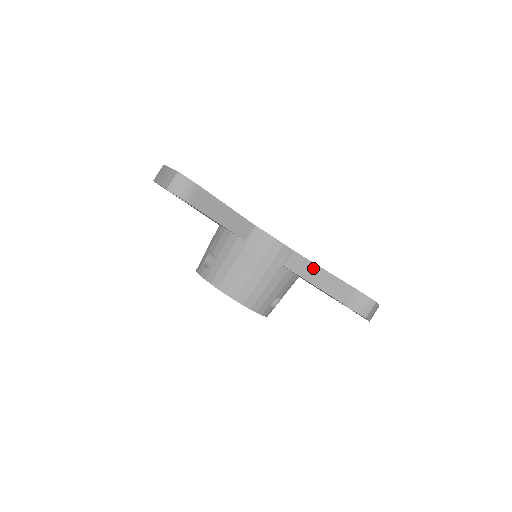
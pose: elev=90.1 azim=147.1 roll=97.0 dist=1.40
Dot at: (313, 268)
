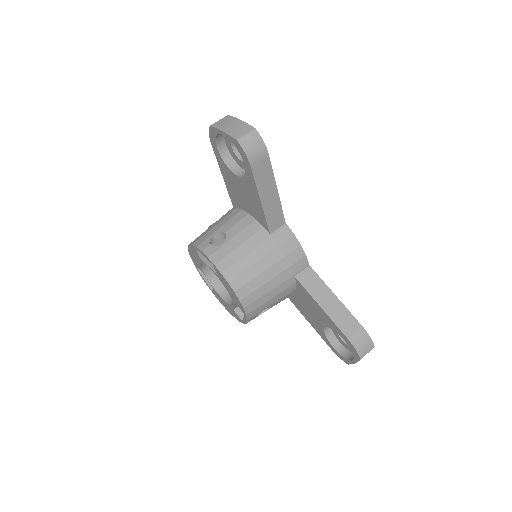
Dot at: (325, 290)
